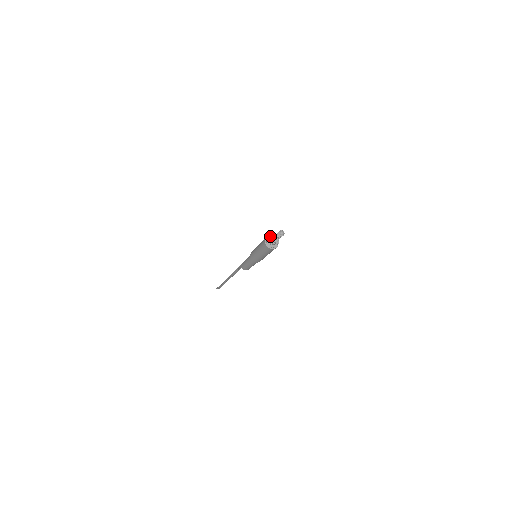
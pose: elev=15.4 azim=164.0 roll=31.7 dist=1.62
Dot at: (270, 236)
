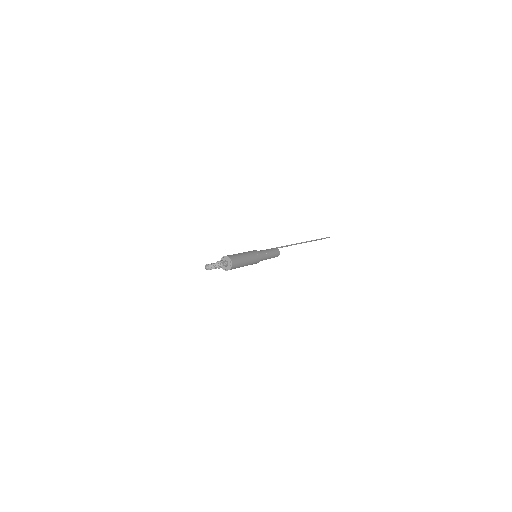
Dot at: (224, 257)
